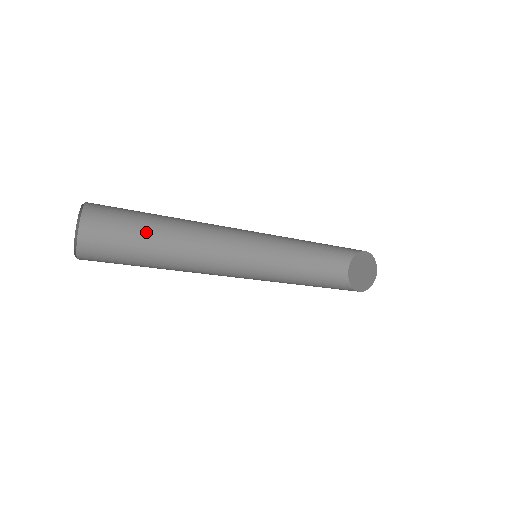
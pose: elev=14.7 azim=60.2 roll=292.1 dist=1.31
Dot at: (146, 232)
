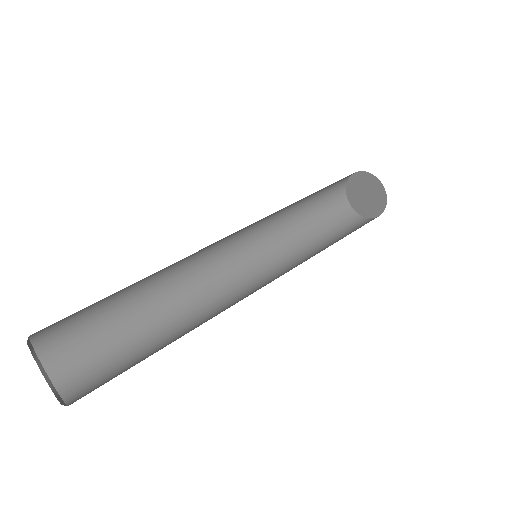
Dot at: occluded
